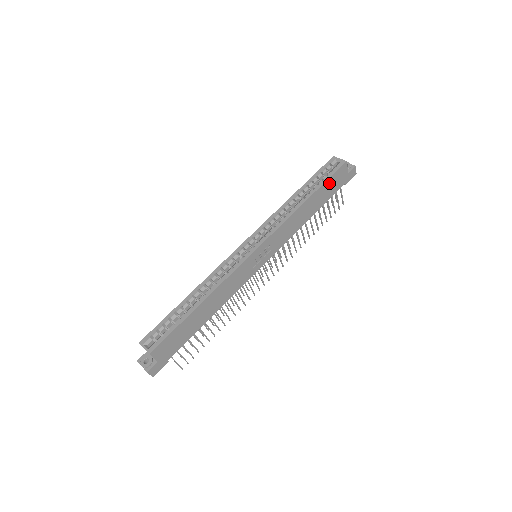
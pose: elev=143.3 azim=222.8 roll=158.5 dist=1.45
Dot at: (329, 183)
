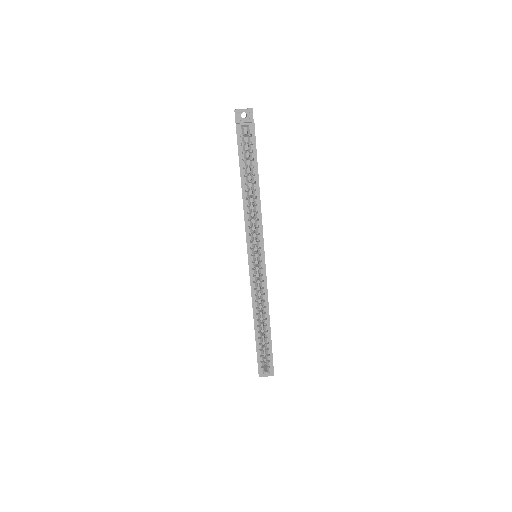
Dot at: (256, 154)
